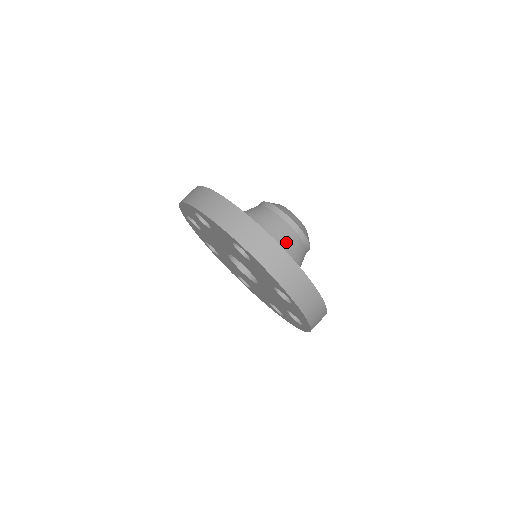
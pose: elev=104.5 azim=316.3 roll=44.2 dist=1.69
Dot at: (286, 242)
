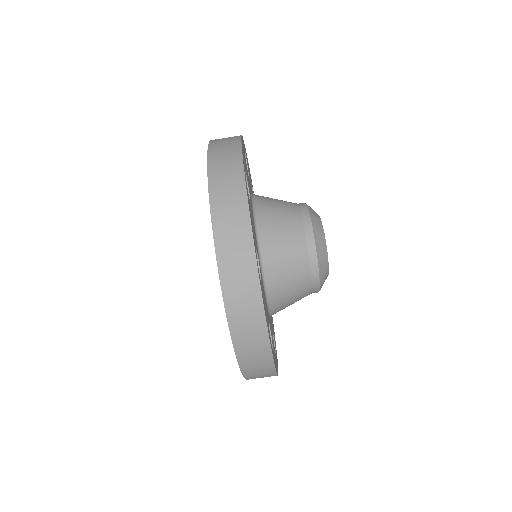
Dot at: (293, 303)
